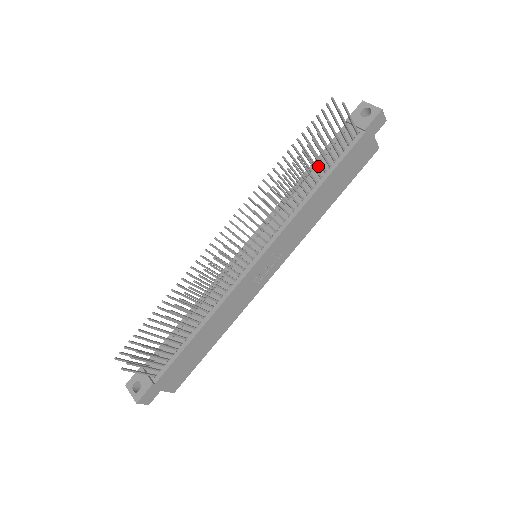
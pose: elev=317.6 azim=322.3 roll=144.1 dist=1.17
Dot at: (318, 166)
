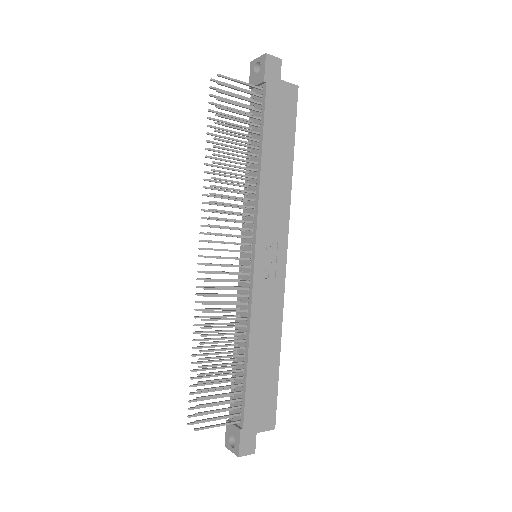
Dot at: (252, 142)
